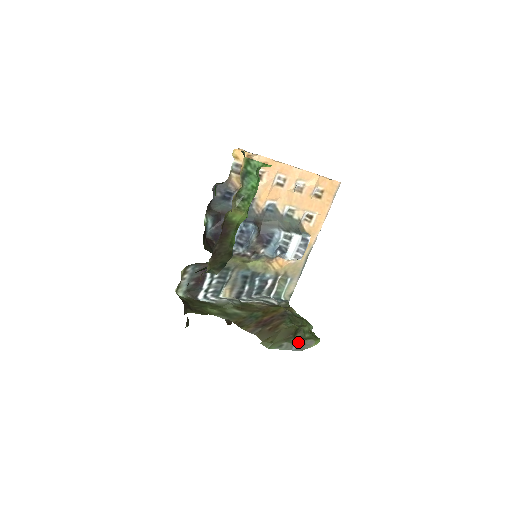
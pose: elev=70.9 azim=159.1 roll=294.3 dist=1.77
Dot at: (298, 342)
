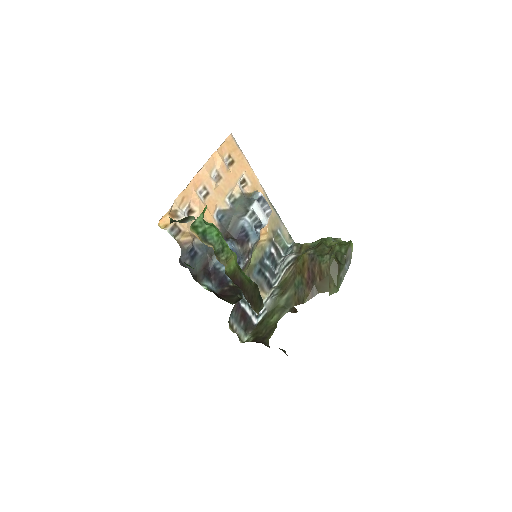
Dot at: (345, 262)
